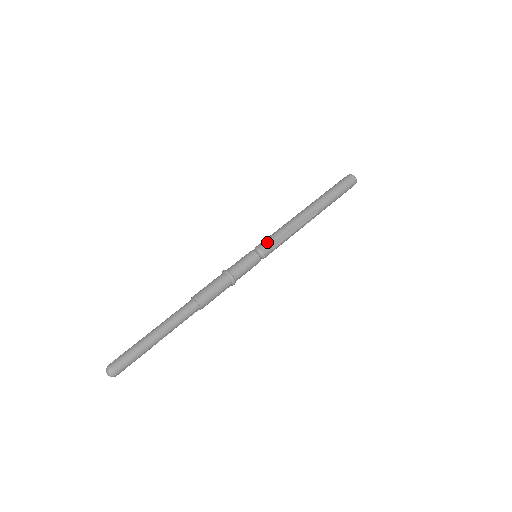
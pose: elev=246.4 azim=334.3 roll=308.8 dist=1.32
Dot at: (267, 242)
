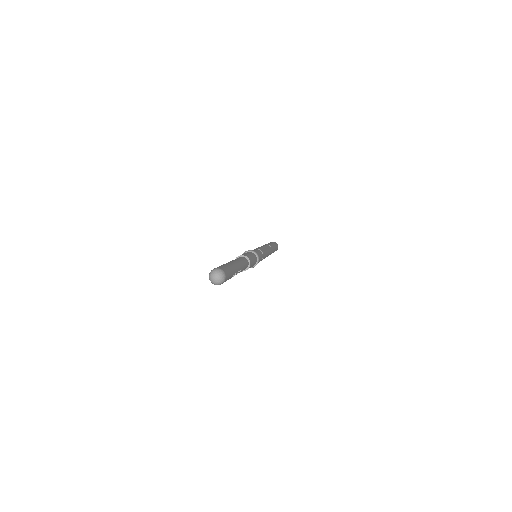
Dot at: (256, 248)
